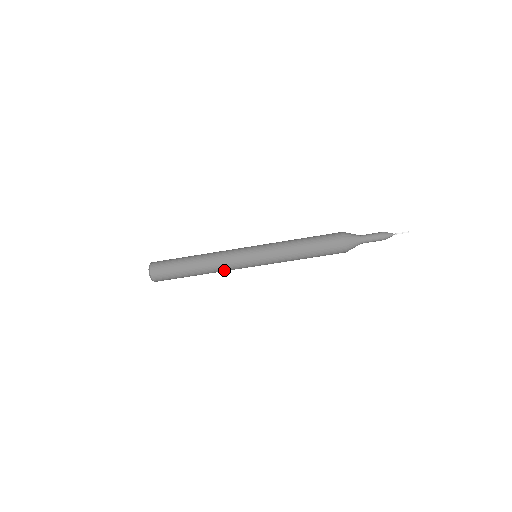
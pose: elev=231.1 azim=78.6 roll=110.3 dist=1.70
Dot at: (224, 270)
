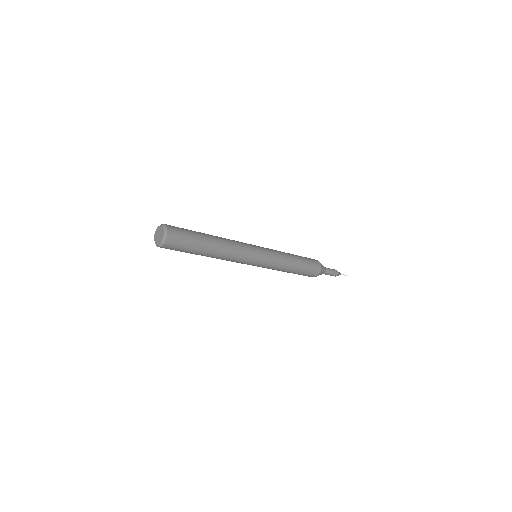
Dot at: (231, 259)
